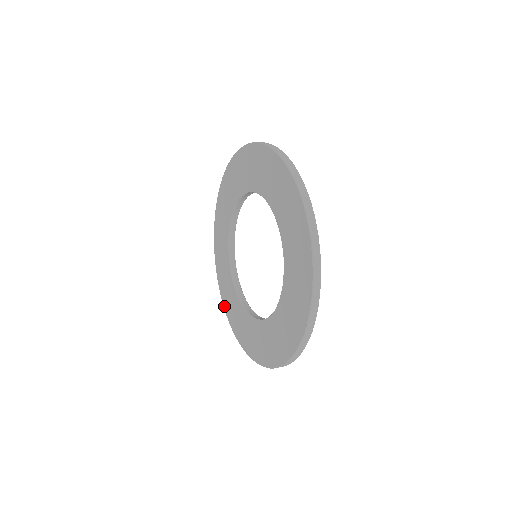
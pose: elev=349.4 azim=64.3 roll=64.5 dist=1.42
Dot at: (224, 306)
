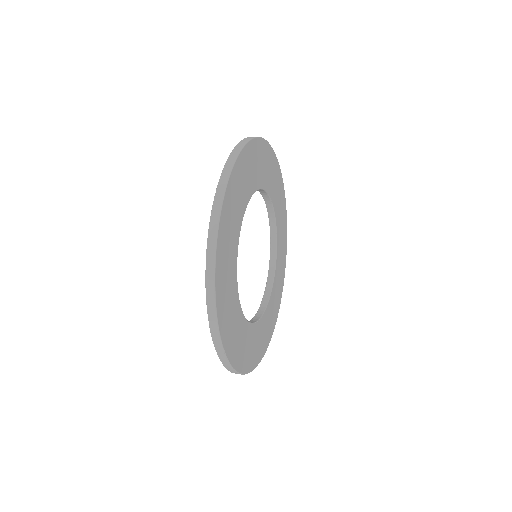
Dot at: occluded
